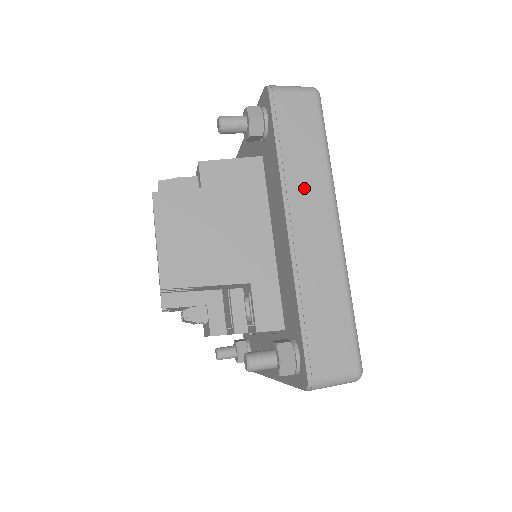
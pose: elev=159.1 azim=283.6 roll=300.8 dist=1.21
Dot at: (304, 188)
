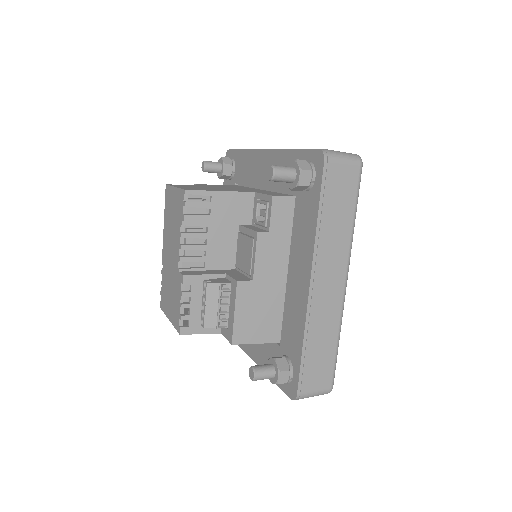
Dot at: occluded
